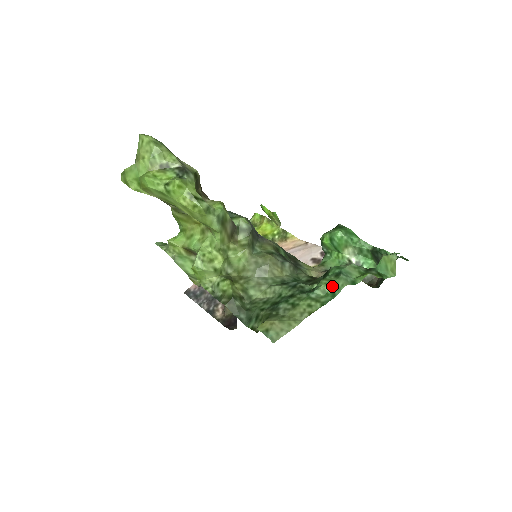
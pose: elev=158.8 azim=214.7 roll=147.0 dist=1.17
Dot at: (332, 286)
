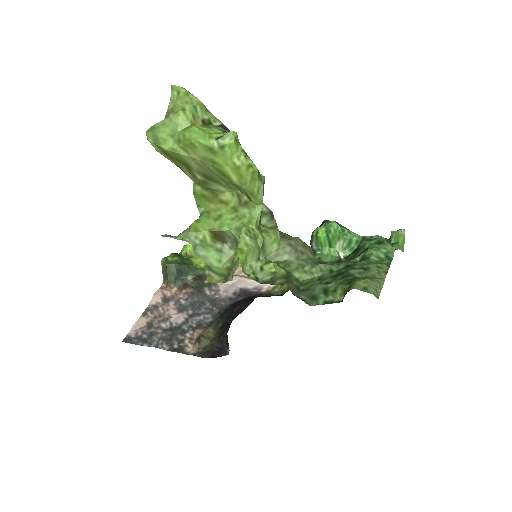
Dot at: (383, 251)
